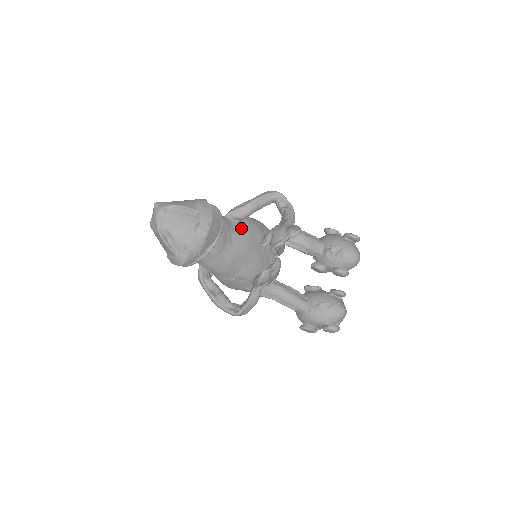
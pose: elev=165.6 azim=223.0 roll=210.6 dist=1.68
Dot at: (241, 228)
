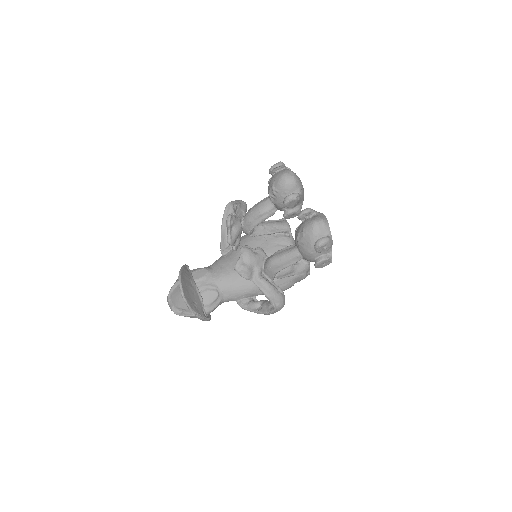
Dot at: (235, 251)
